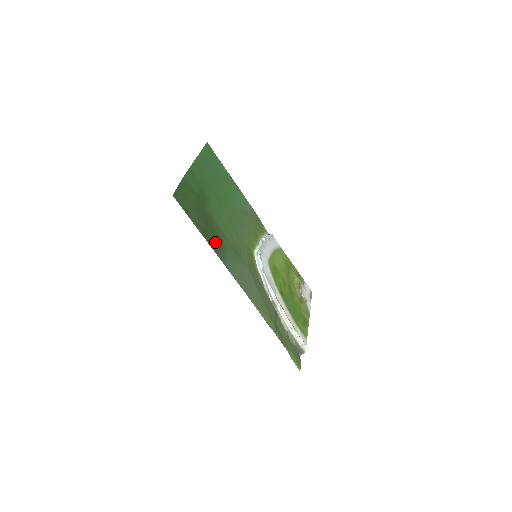
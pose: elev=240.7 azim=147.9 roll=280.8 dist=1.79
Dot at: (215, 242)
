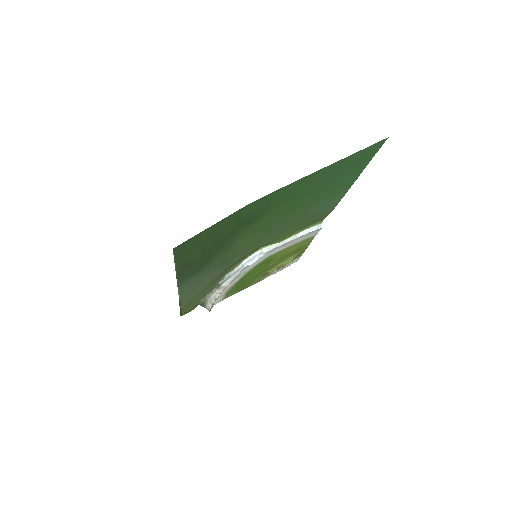
Dot at: (195, 268)
